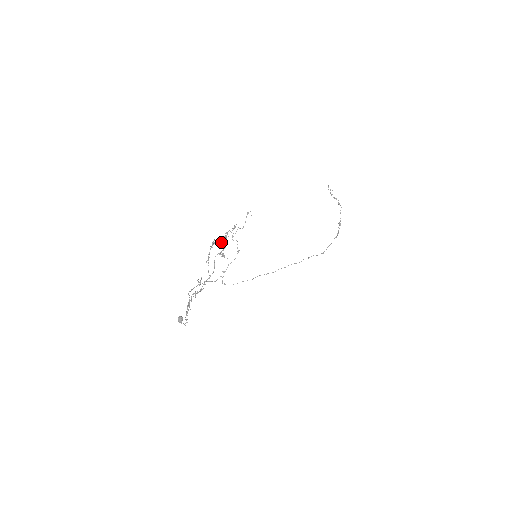
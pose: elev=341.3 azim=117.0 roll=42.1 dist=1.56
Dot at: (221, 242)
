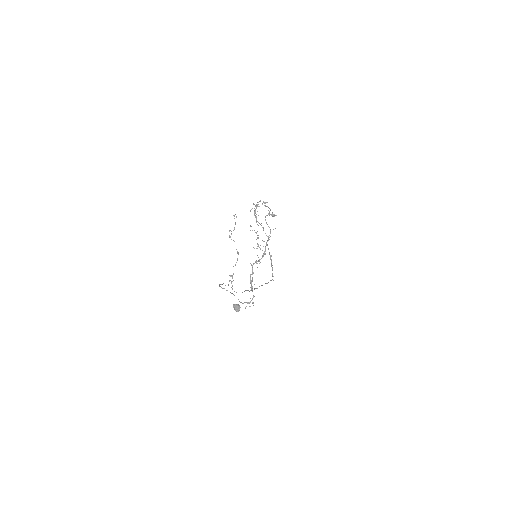
Dot at: (264, 205)
